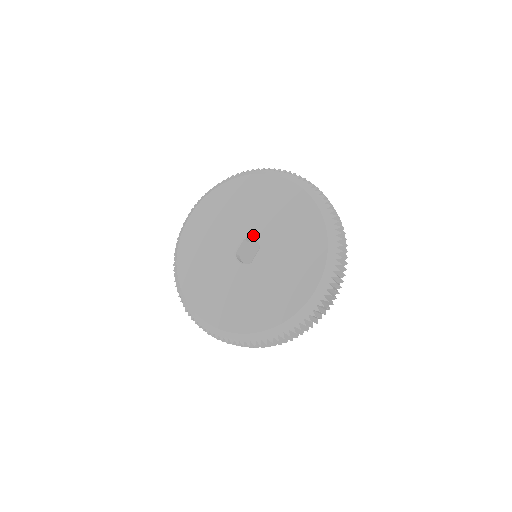
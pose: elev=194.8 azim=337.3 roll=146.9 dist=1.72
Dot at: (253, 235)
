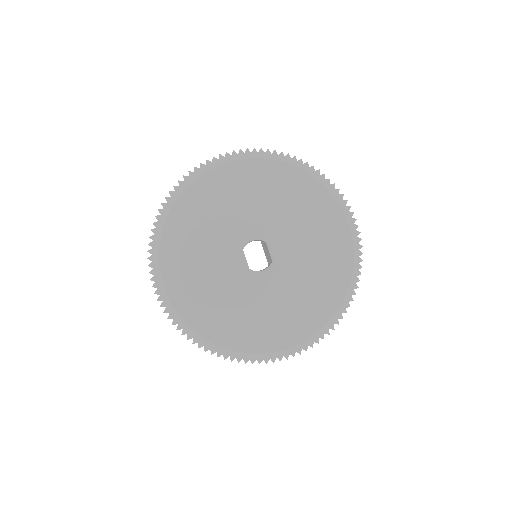
Dot at: (249, 238)
